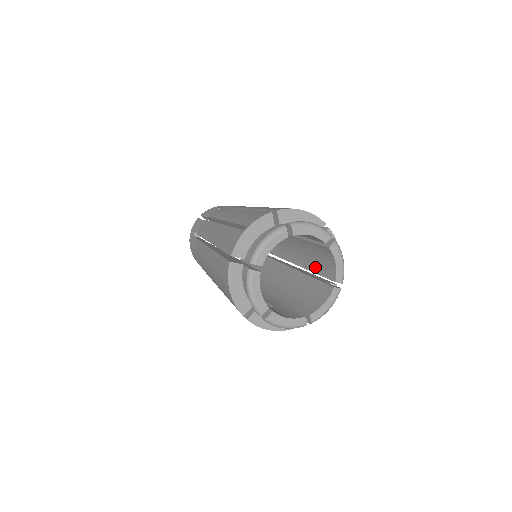
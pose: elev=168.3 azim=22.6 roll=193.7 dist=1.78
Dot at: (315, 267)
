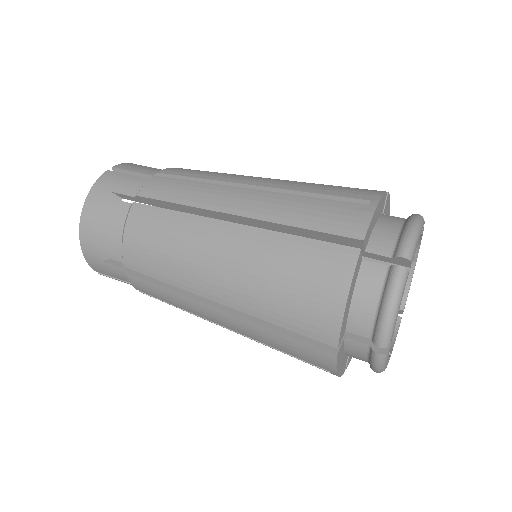
Dot at: occluded
